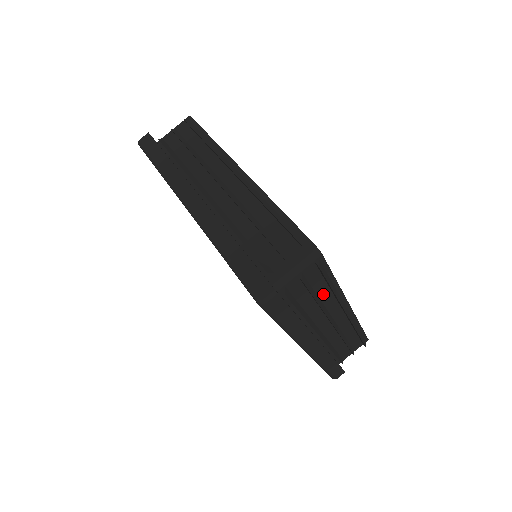
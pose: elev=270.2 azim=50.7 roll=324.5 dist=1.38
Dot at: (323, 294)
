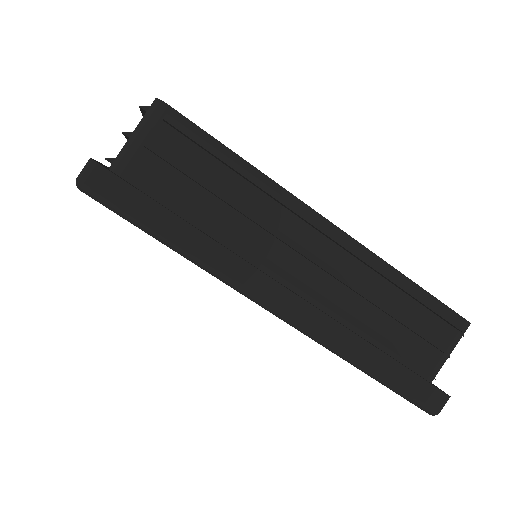
Dot at: (235, 190)
